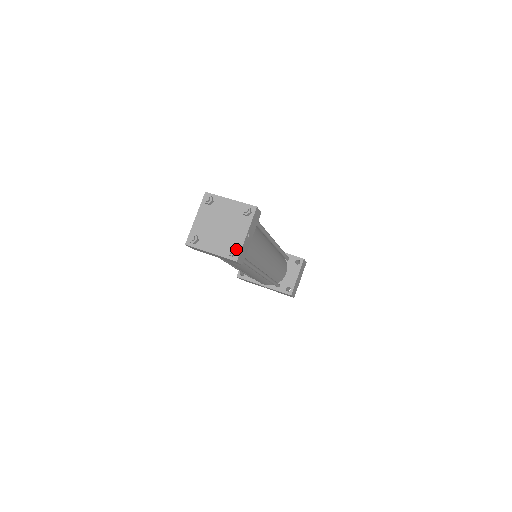
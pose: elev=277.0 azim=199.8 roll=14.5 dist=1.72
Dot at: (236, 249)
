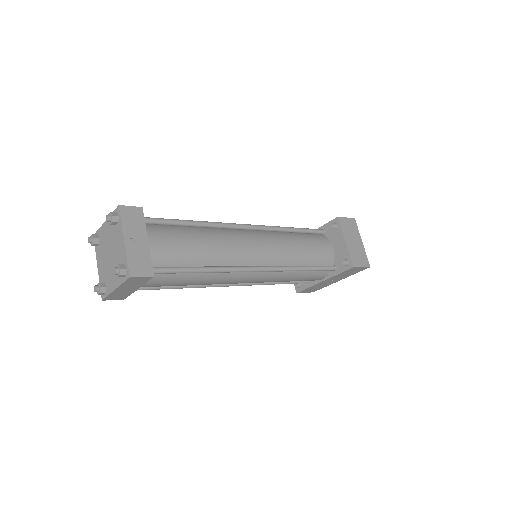
Dot at: (124, 265)
